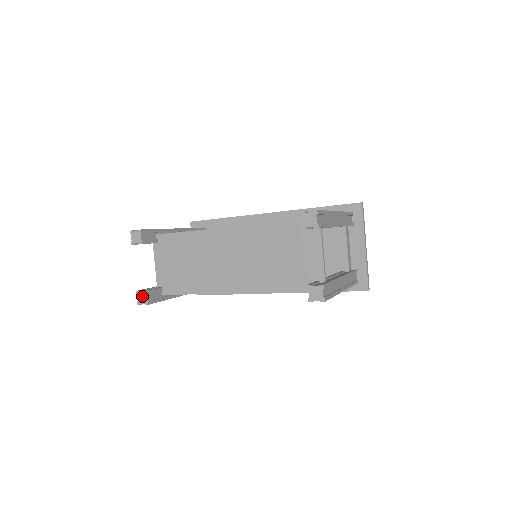
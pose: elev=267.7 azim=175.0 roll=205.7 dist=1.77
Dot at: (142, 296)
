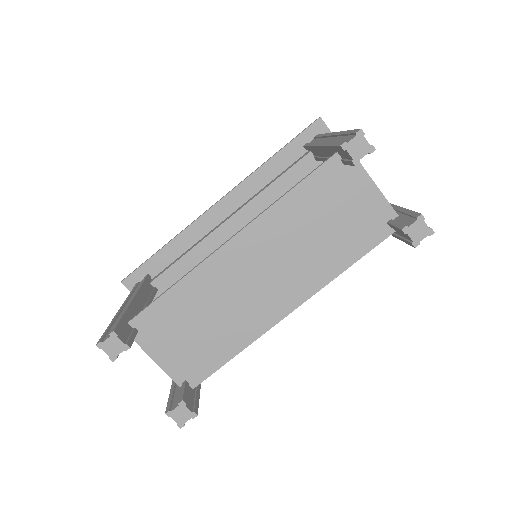
Dot at: (180, 412)
